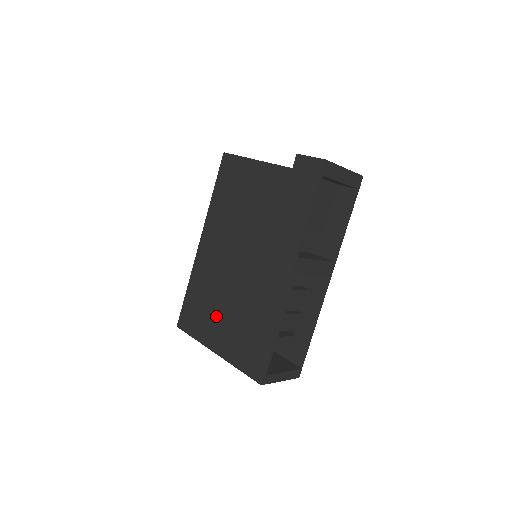
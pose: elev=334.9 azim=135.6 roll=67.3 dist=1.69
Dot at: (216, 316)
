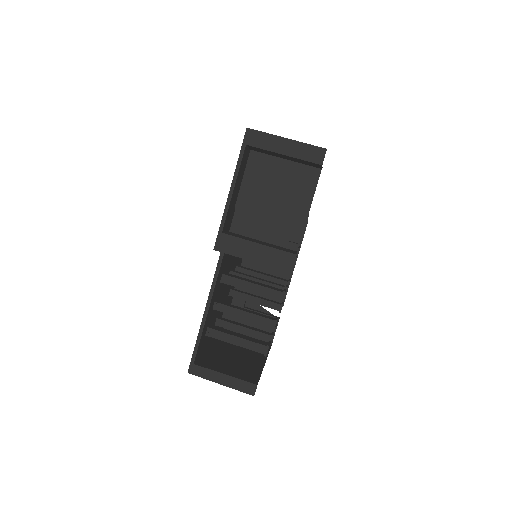
Dot at: occluded
